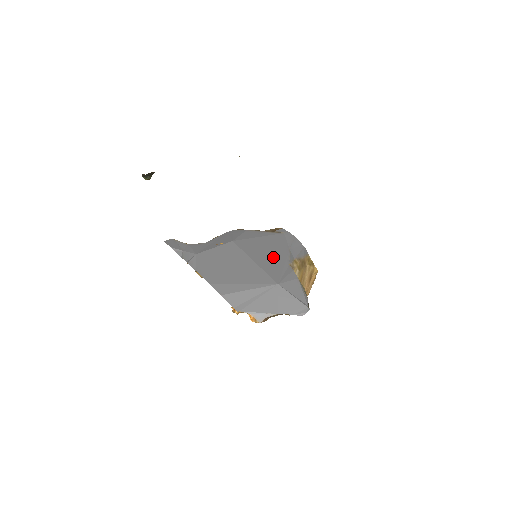
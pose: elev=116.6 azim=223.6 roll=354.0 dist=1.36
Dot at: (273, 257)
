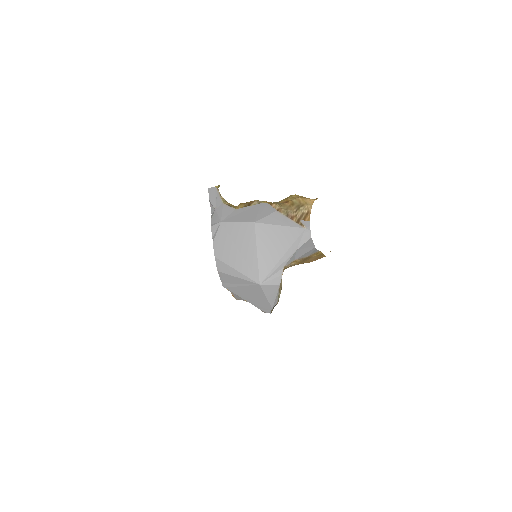
Dot at: (276, 254)
